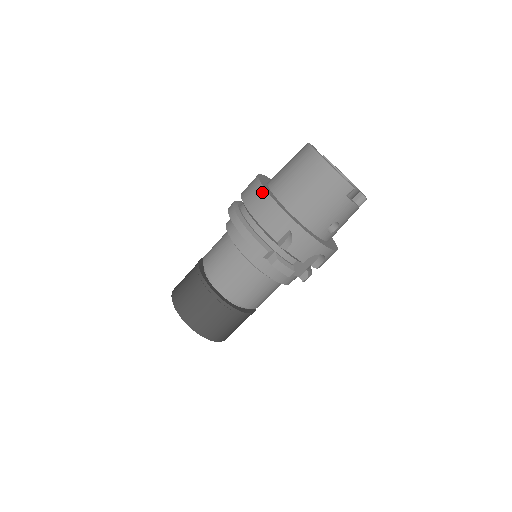
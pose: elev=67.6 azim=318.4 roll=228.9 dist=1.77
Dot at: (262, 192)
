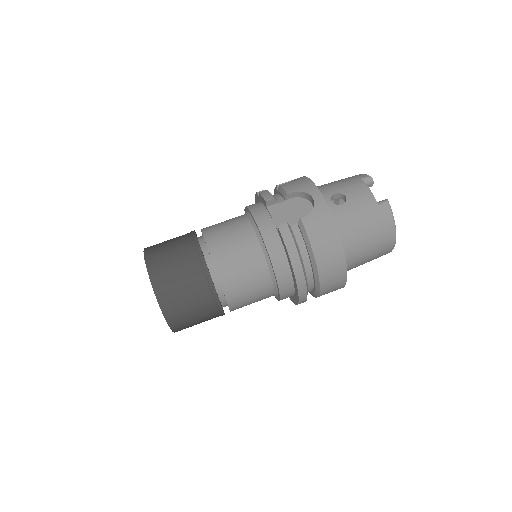
Dot at: occluded
